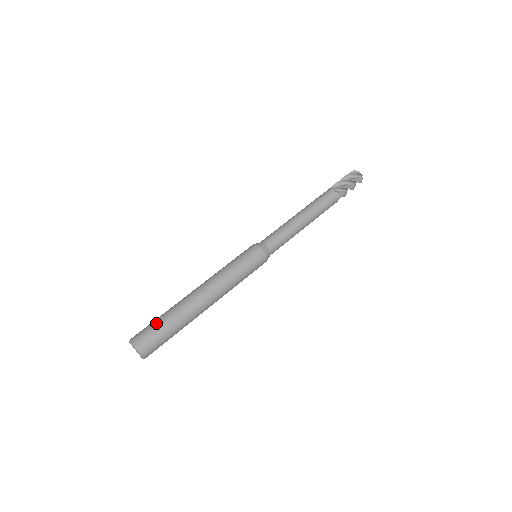
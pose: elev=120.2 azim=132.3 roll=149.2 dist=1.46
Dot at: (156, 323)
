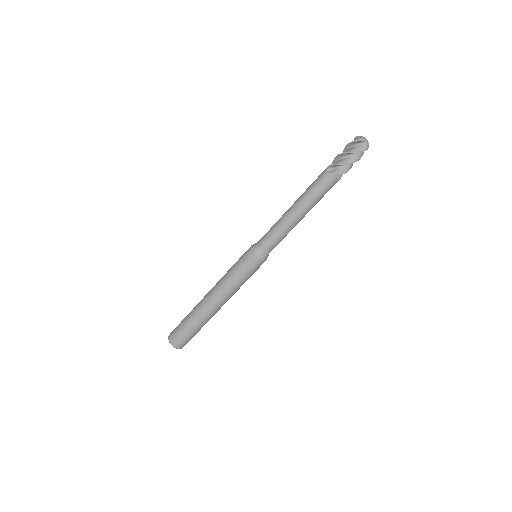
Dot at: (181, 323)
